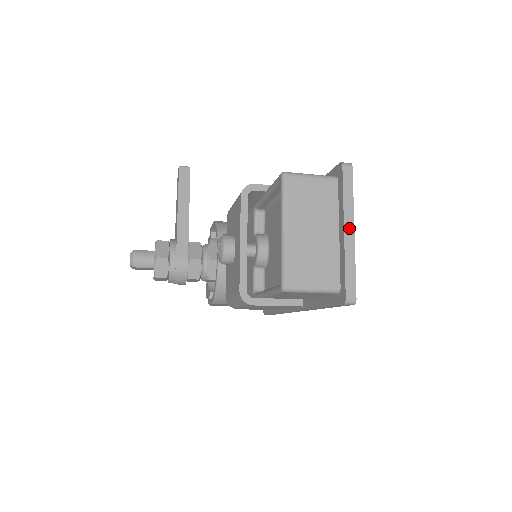
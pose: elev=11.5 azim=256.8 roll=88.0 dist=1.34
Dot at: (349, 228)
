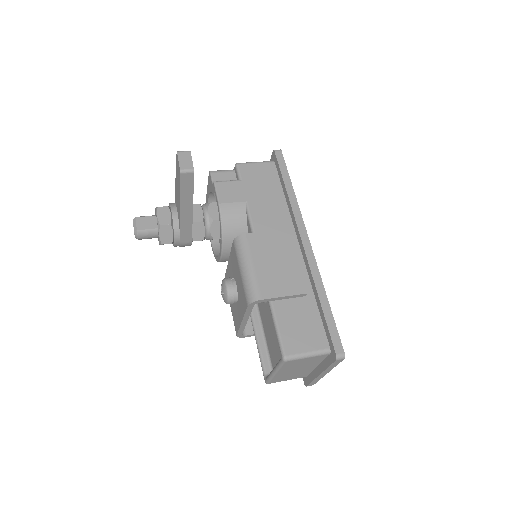
Dot at: (324, 374)
